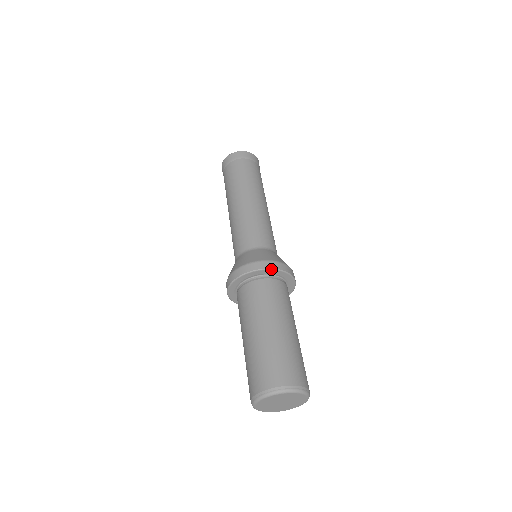
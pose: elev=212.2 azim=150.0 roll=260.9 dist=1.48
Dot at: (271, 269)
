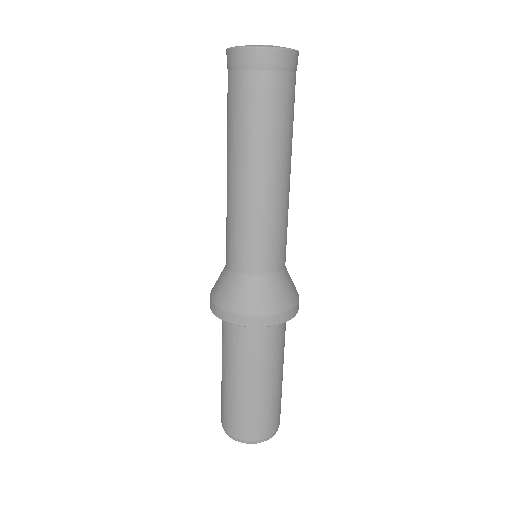
Dot at: (239, 325)
